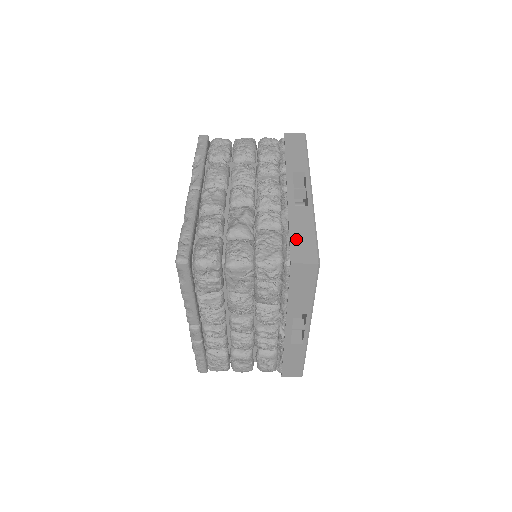
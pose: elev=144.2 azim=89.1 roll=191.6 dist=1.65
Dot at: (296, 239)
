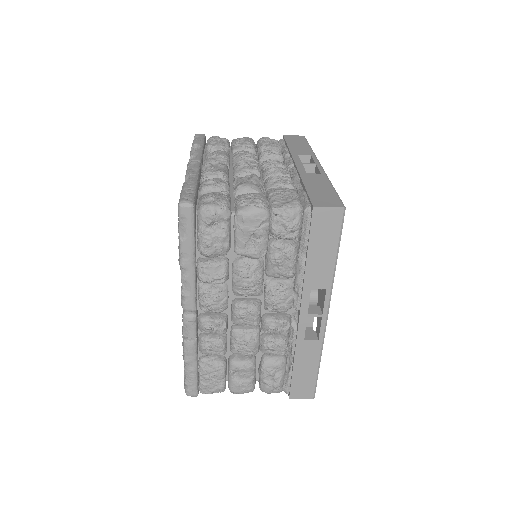
Dot at: (314, 192)
